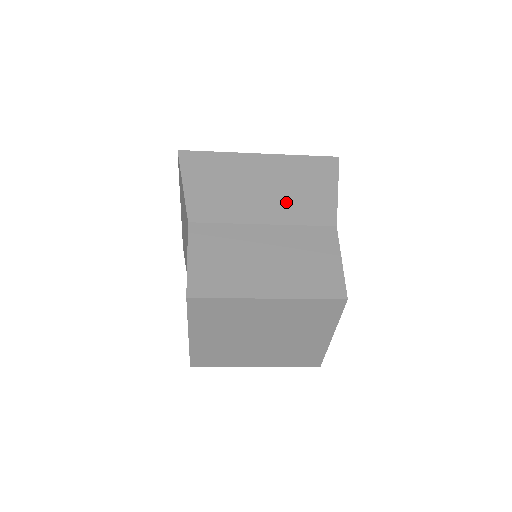
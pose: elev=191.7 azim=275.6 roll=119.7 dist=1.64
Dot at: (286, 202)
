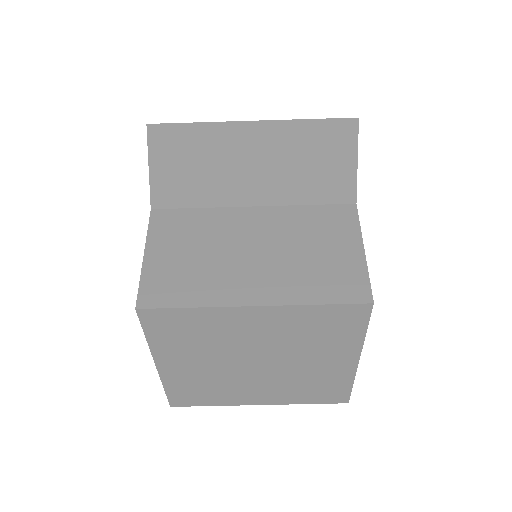
Dot at: (285, 177)
